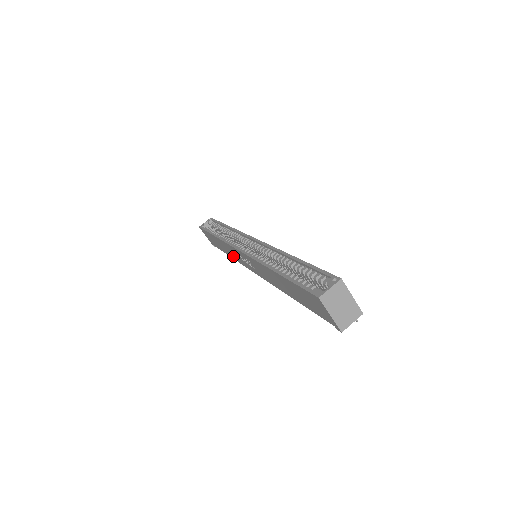
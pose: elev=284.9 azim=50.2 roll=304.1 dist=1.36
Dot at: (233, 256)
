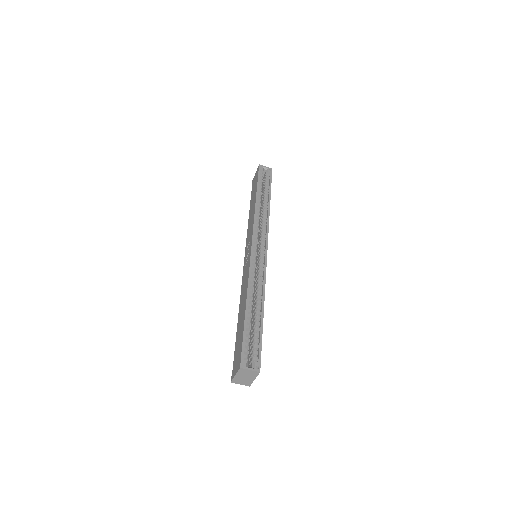
Dot at: (249, 225)
